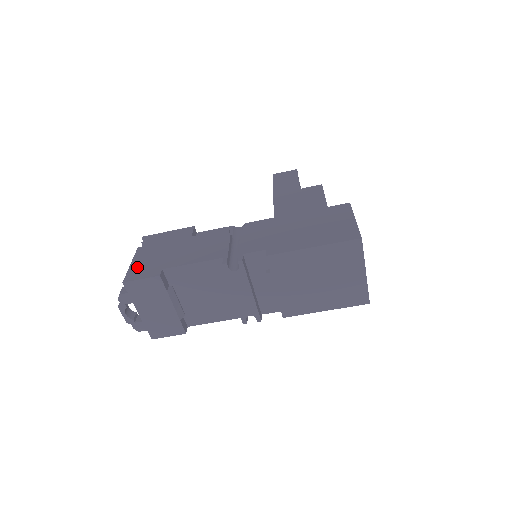
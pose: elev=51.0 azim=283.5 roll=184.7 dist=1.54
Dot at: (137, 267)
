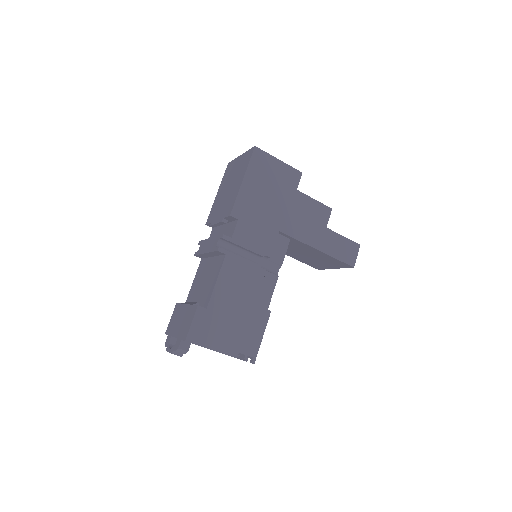
Dot at: occluded
